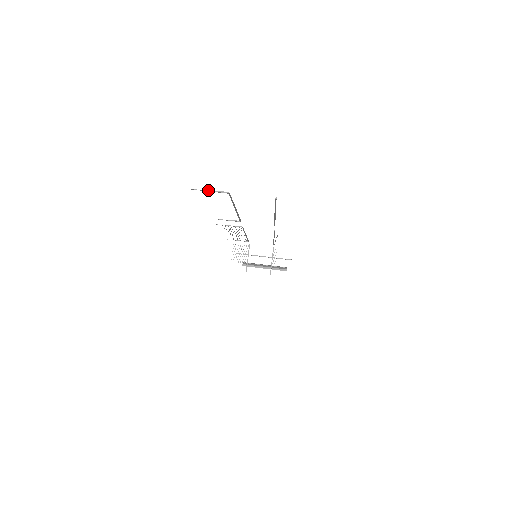
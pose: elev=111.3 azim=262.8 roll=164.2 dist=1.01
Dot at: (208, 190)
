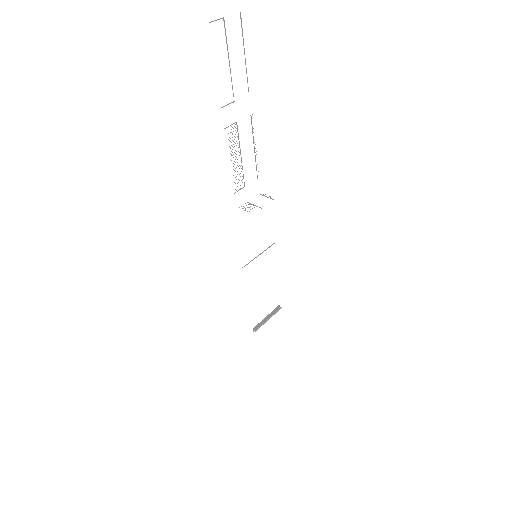
Dot at: (215, 20)
